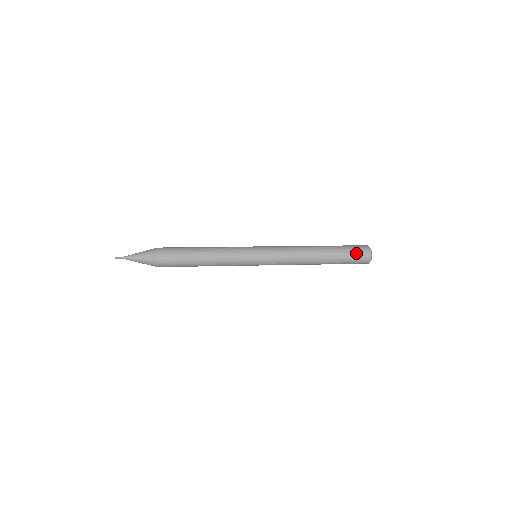
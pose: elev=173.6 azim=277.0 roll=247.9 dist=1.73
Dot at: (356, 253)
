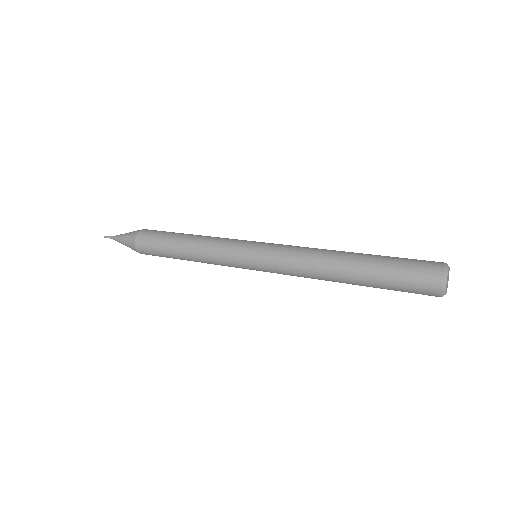
Dot at: (413, 267)
